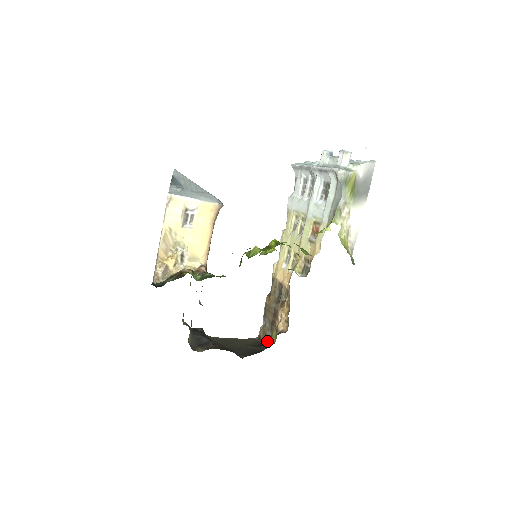
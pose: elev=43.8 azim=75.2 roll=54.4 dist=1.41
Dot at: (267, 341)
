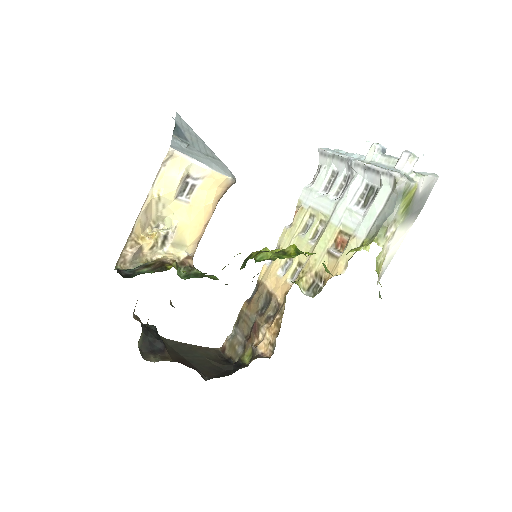
Dot at: (235, 358)
